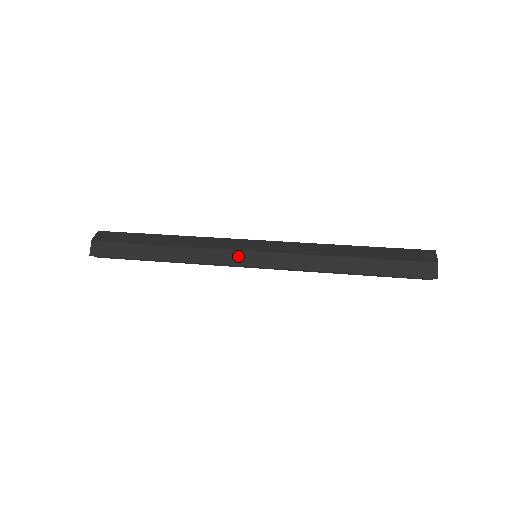
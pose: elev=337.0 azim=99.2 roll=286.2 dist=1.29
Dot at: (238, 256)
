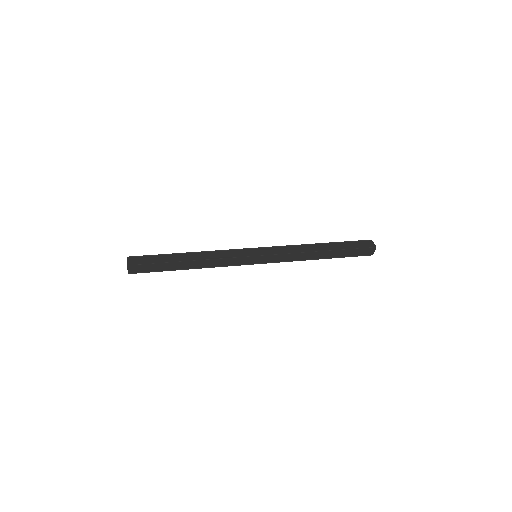
Dot at: (245, 252)
